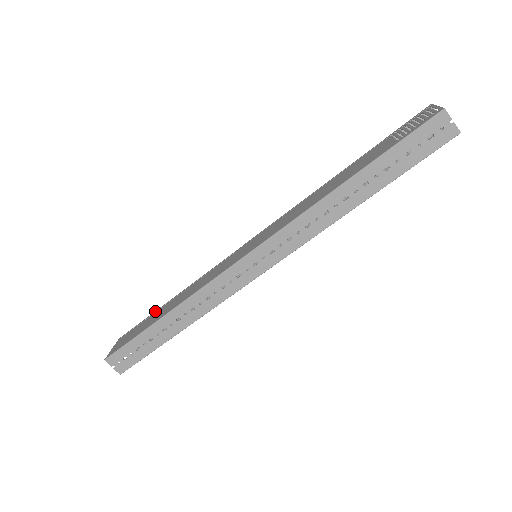
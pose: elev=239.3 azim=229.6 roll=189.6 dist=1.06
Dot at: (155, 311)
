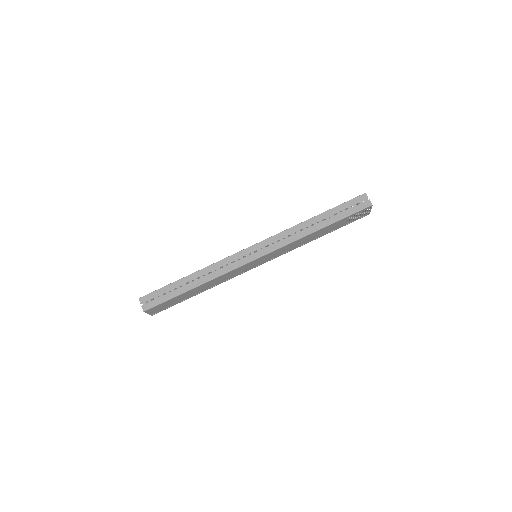
Dot at: occluded
